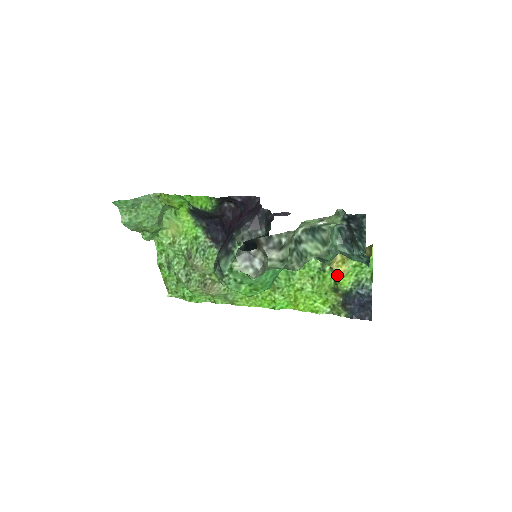
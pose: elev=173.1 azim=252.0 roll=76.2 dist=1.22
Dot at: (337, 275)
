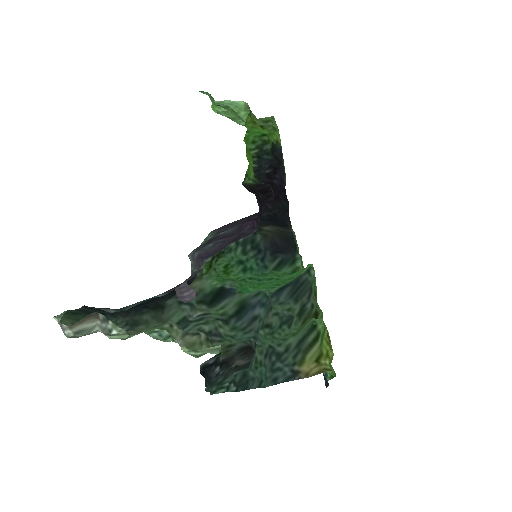
Dot at: occluded
